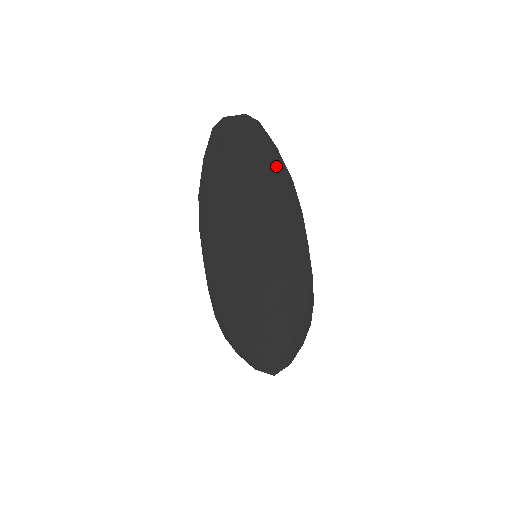
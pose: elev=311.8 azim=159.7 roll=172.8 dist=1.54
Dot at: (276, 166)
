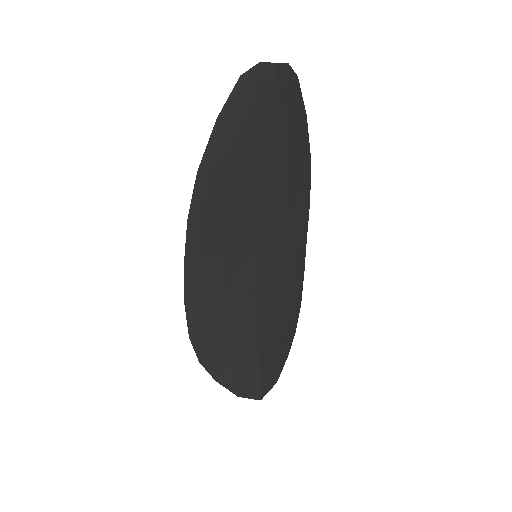
Dot at: (301, 140)
